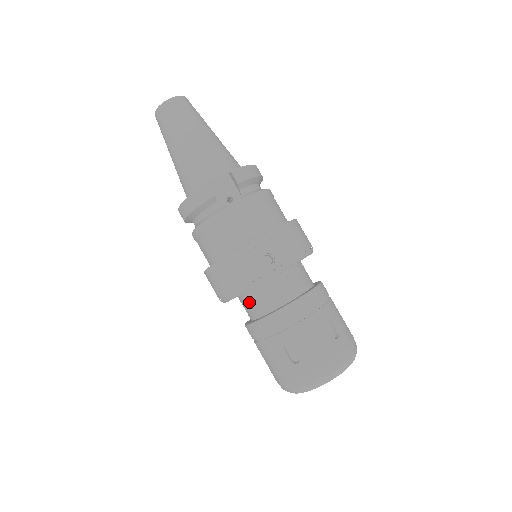
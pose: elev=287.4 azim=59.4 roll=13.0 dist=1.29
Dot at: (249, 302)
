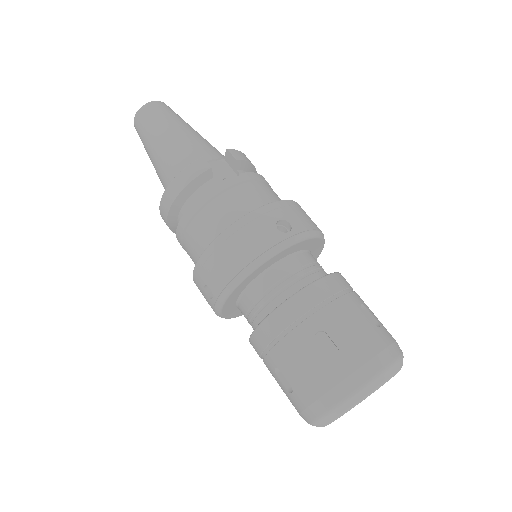
Dot at: (258, 294)
